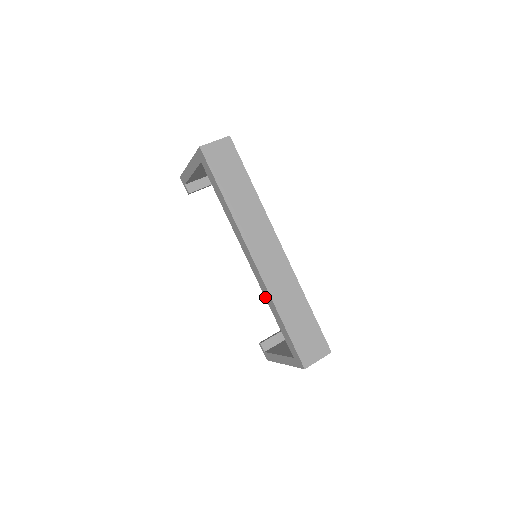
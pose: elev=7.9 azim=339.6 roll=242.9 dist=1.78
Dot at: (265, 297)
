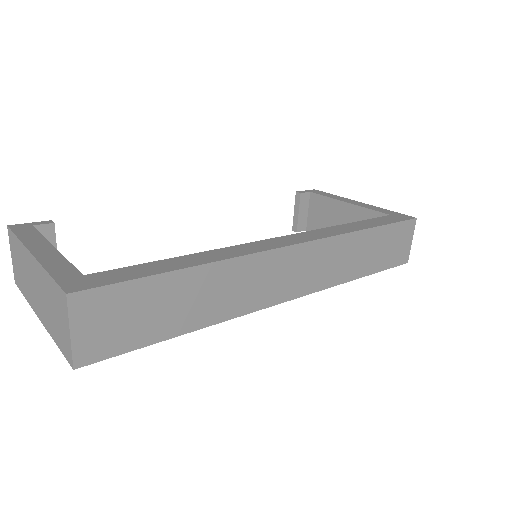
Dot at: occluded
